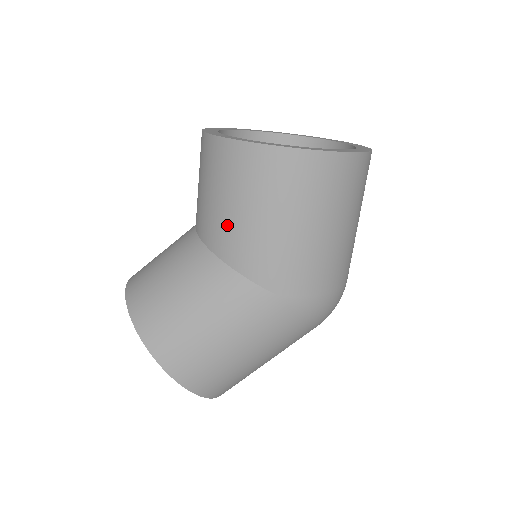
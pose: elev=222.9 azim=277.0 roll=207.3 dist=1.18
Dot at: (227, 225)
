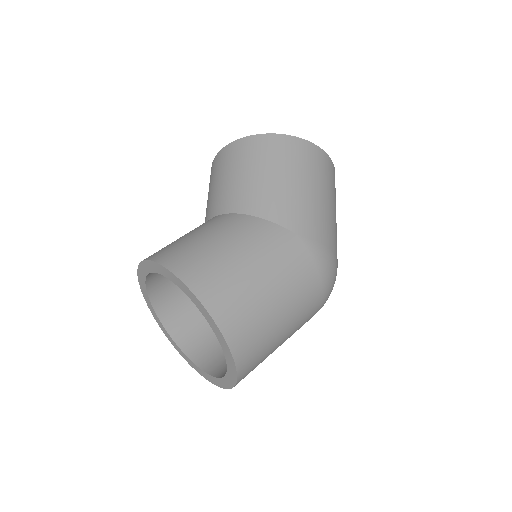
Dot at: (248, 187)
